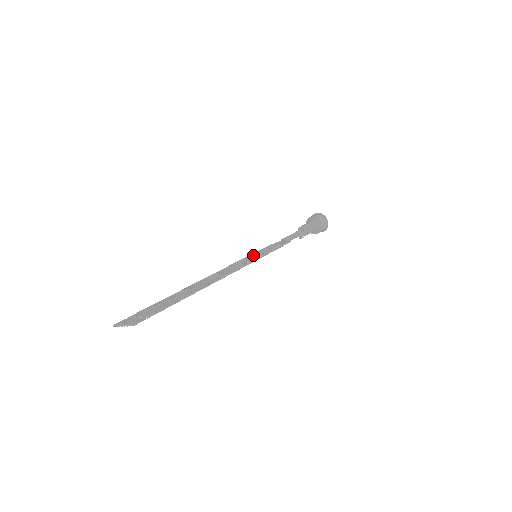
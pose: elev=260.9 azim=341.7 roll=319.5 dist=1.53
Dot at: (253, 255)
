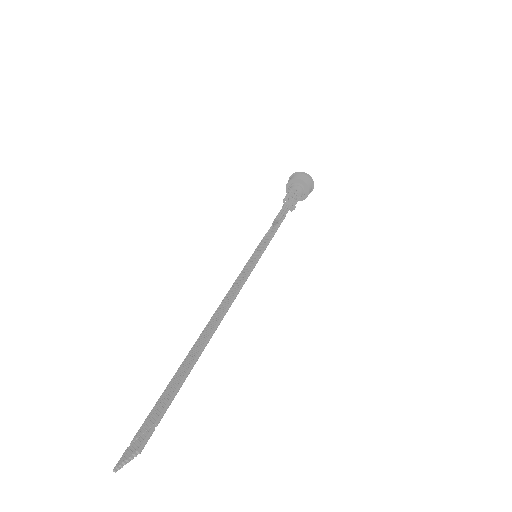
Dot at: (252, 258)
